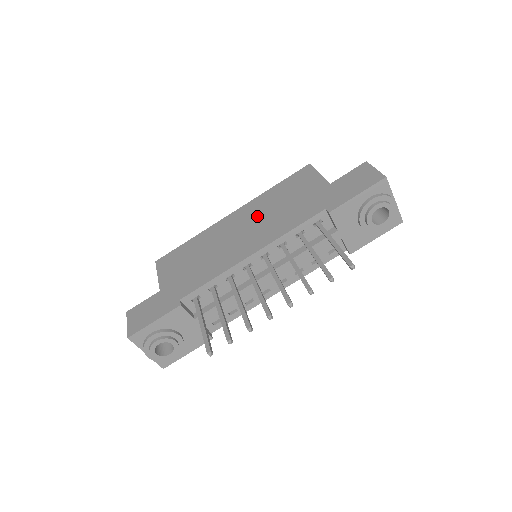
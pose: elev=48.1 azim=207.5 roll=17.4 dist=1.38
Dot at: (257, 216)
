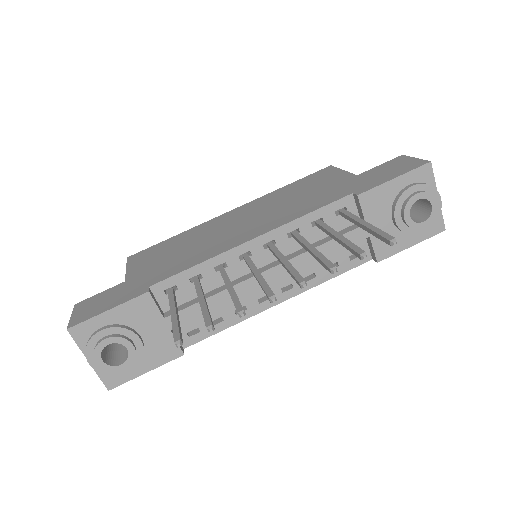
Dot at: (263, 208)
